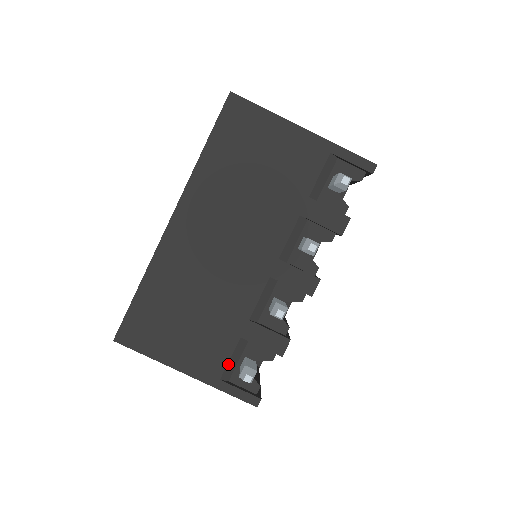
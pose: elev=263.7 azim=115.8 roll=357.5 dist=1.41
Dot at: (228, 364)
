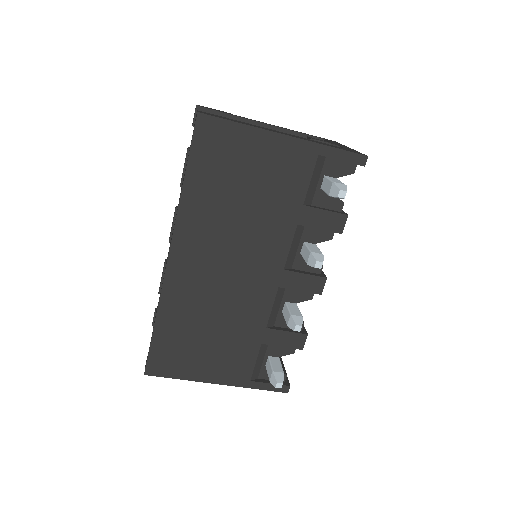
Dot at: (255, 367)
